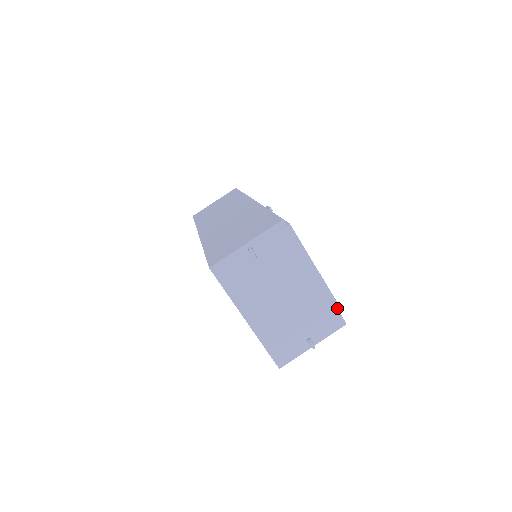
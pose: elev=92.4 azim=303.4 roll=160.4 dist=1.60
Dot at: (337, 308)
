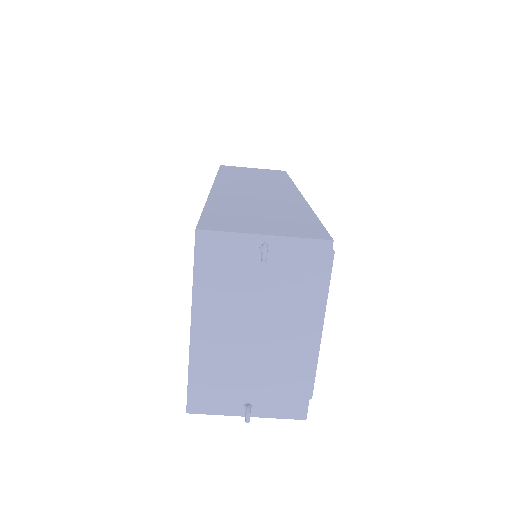
Dot at: occluded
